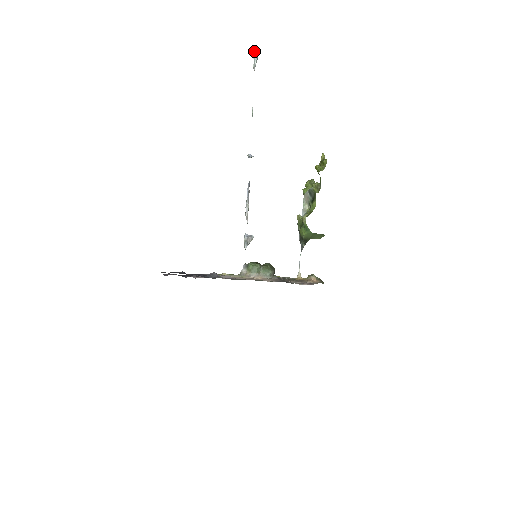
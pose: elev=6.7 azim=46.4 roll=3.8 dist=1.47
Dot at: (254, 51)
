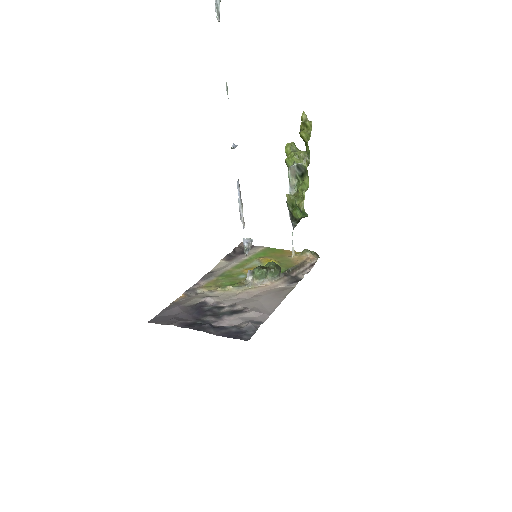
Dot at: out of frame
